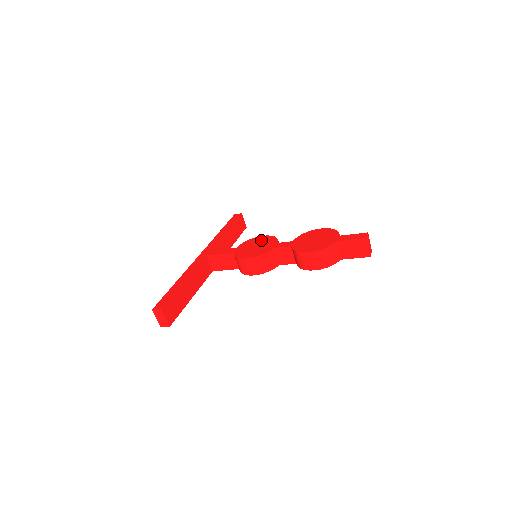
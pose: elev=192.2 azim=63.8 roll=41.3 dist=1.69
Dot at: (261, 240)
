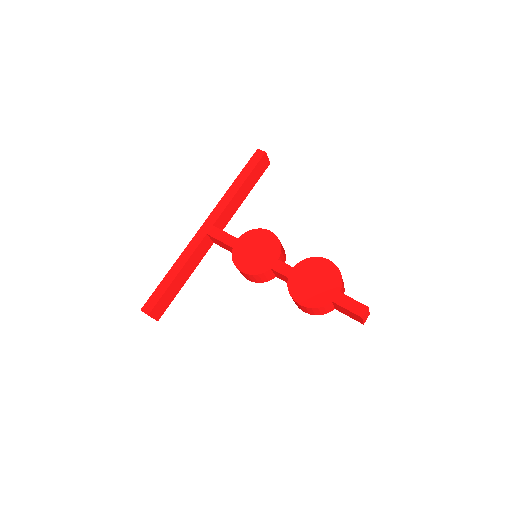
Dot at: (265, 241)
